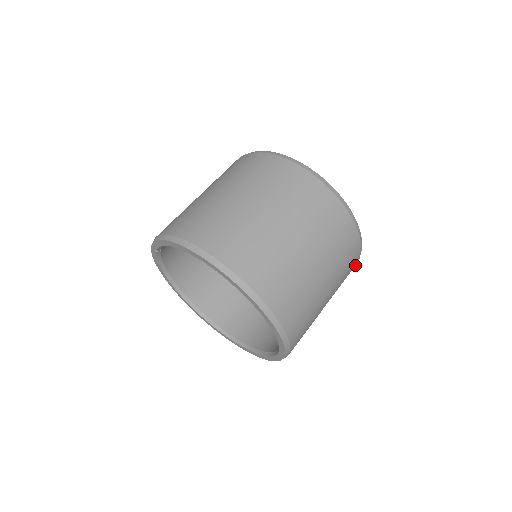
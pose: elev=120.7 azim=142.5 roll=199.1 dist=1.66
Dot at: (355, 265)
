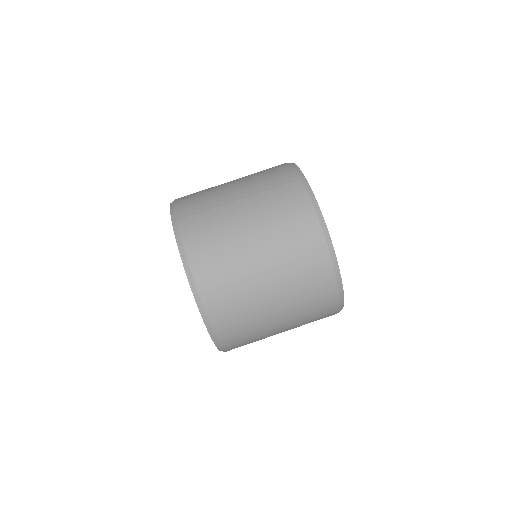
Dot at: occluded
